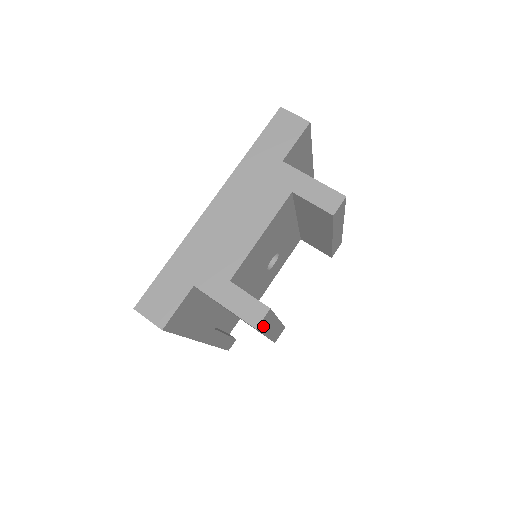
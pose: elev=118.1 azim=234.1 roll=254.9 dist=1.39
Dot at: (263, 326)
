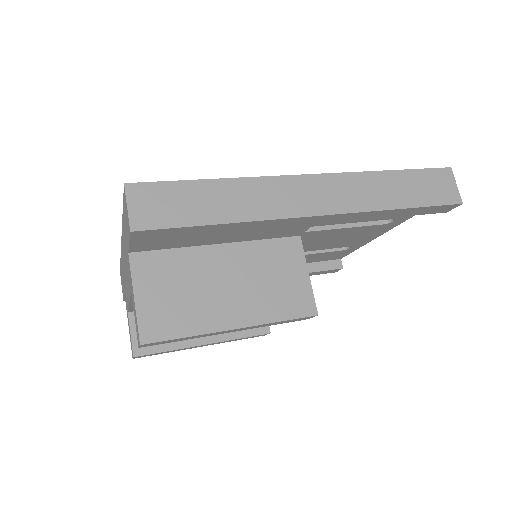
Dot at: (153, 354)
